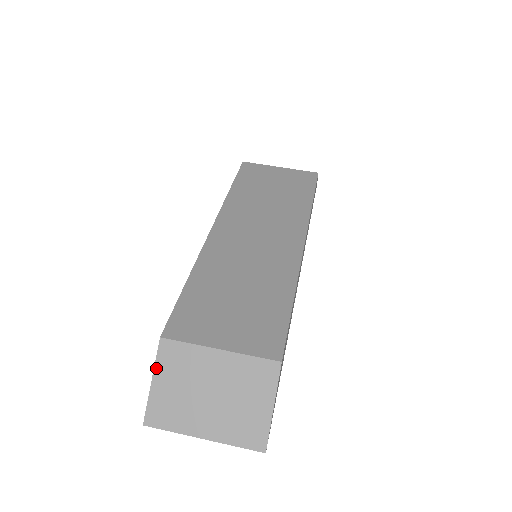
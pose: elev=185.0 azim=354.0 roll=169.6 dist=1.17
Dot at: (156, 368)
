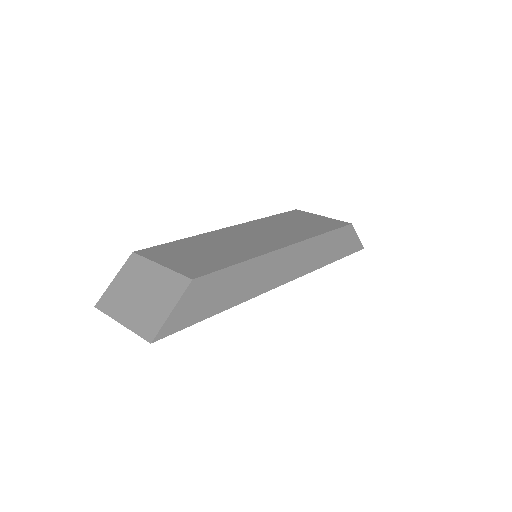
Dot at: (120, 271)
